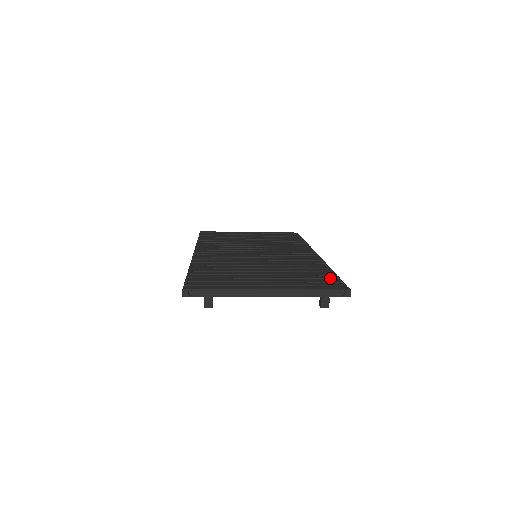
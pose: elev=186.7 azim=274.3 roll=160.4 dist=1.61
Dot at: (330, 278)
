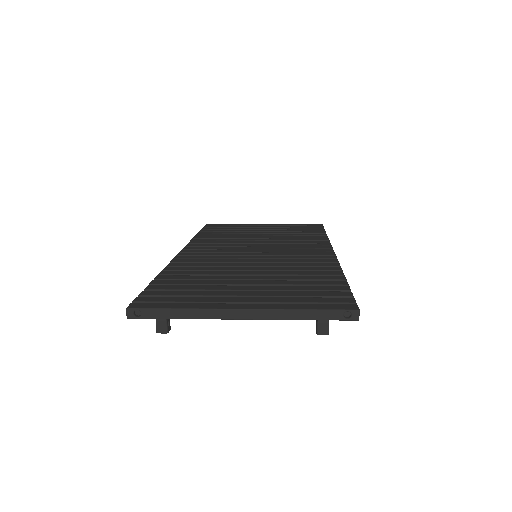
Dot at: (336, 290)
